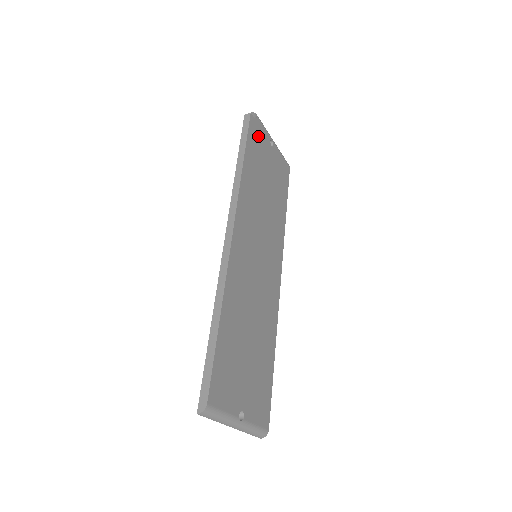
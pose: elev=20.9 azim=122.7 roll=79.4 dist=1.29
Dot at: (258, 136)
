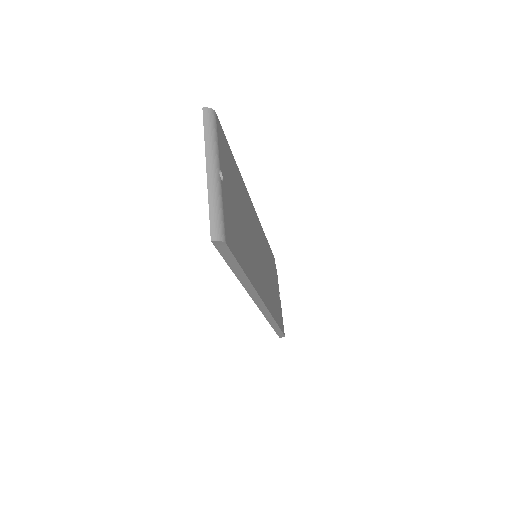
Dot at: (275, 270)
